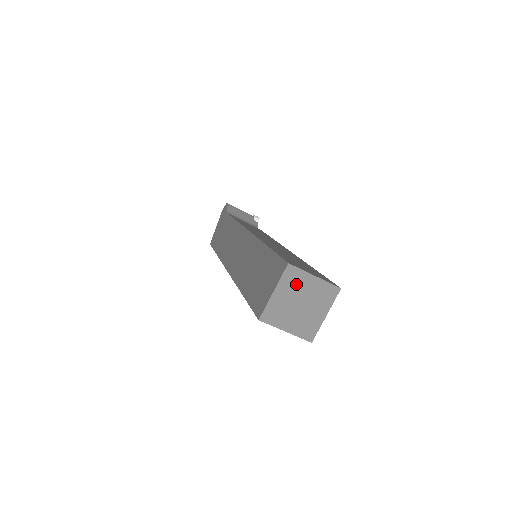
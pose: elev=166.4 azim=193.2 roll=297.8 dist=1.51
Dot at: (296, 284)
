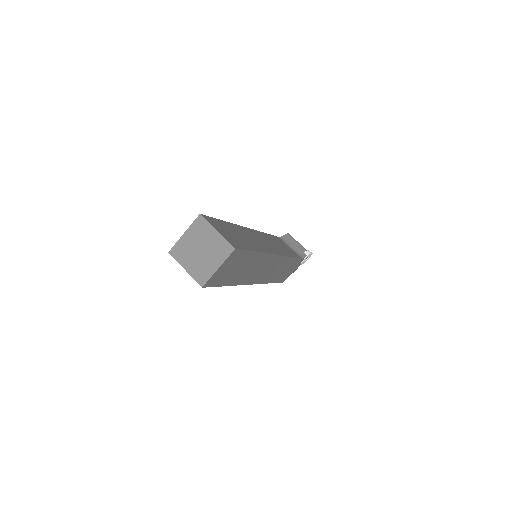
Dot at: (202, 233)
